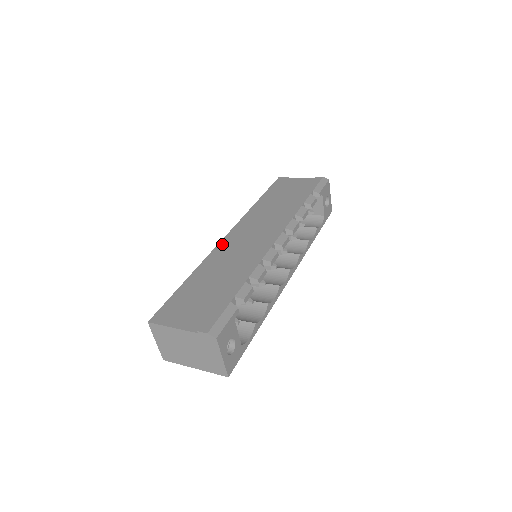
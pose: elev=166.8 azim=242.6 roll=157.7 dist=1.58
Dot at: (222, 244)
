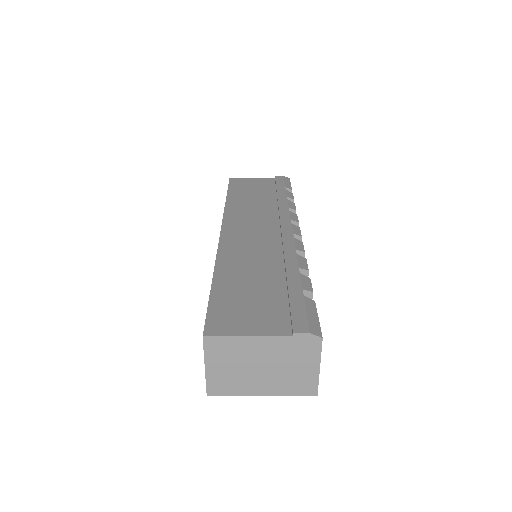
Dot at: (225, 240)
